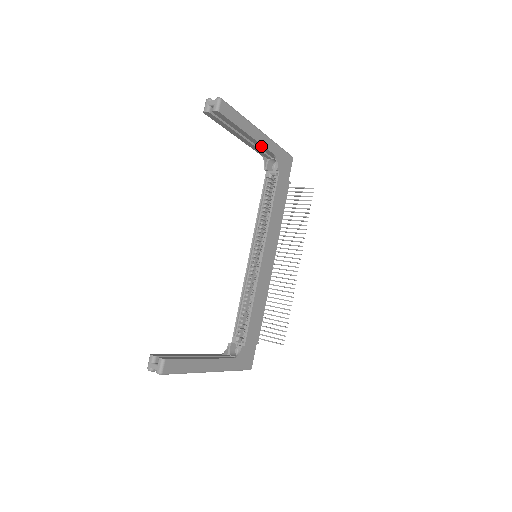
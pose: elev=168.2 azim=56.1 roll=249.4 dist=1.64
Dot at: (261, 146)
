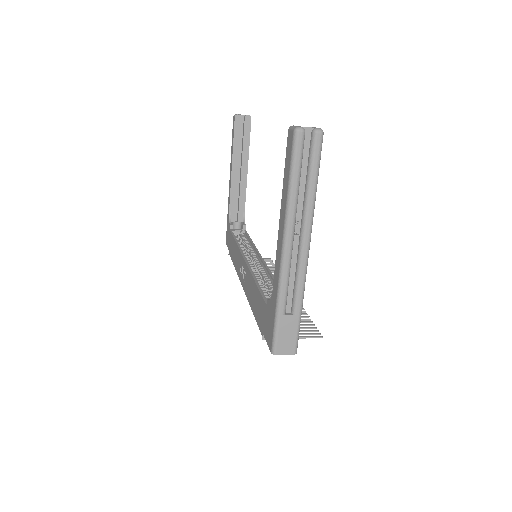
Dot at: (243, 192)
